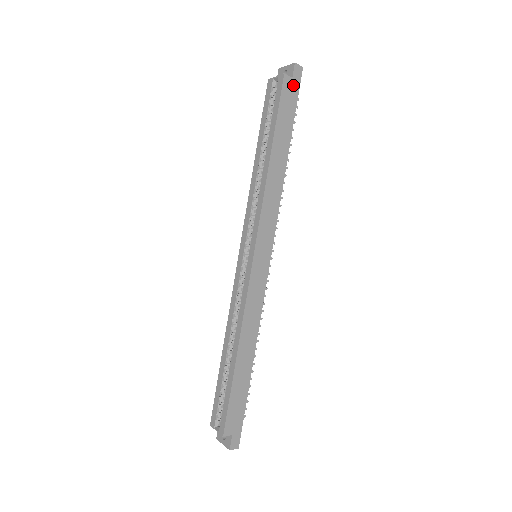
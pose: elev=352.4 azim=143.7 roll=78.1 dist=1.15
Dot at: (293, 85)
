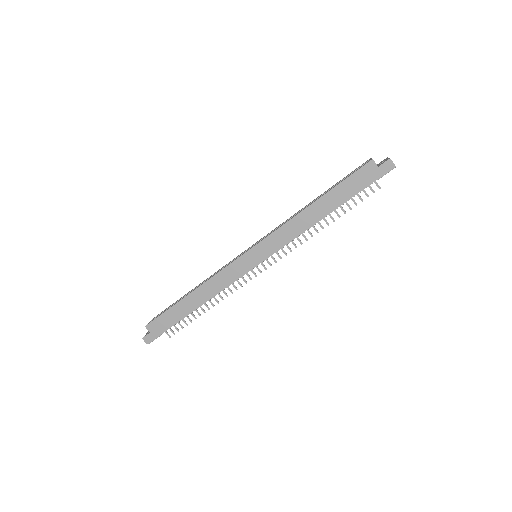
Dot at: (375, 172)
